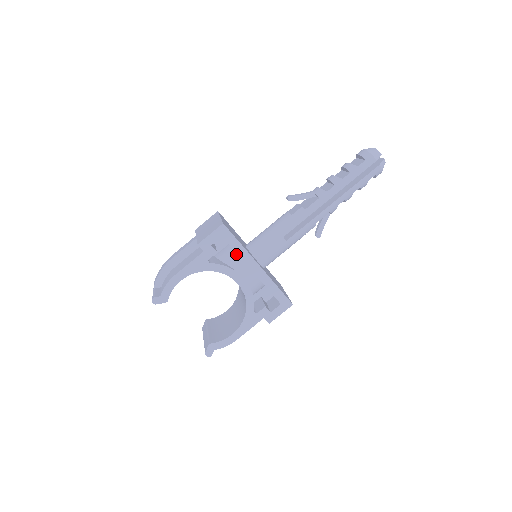
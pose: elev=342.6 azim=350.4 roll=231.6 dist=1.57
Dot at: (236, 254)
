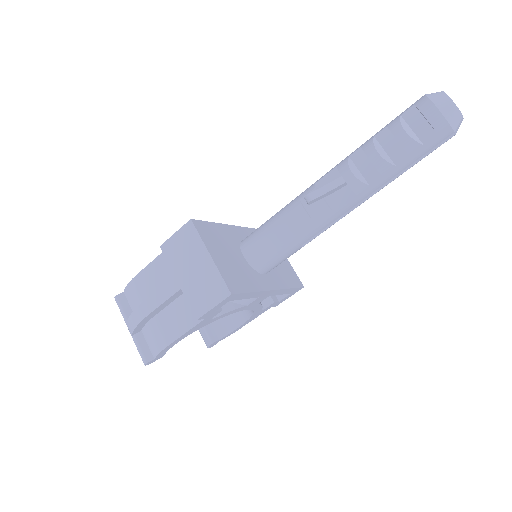
Dot at: occluded
